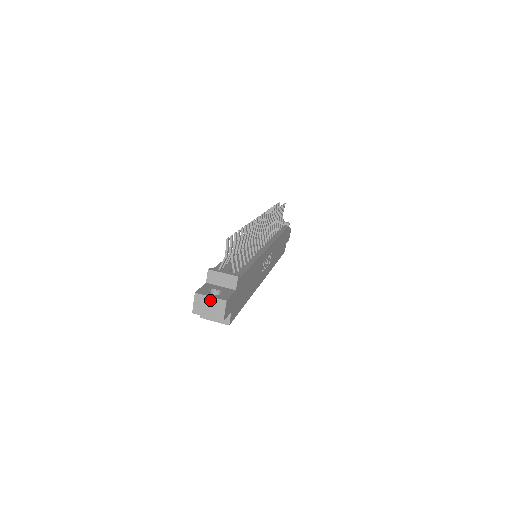
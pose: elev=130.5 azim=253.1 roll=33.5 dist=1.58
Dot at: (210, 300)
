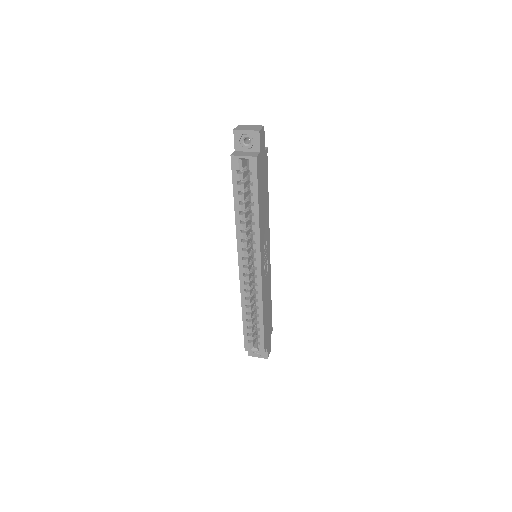
Dot at: (251, 126)
